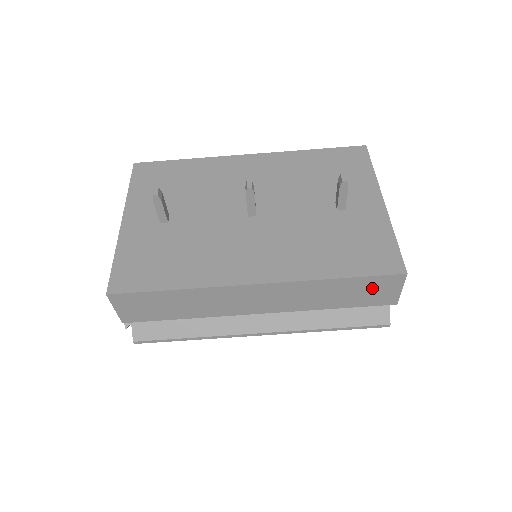
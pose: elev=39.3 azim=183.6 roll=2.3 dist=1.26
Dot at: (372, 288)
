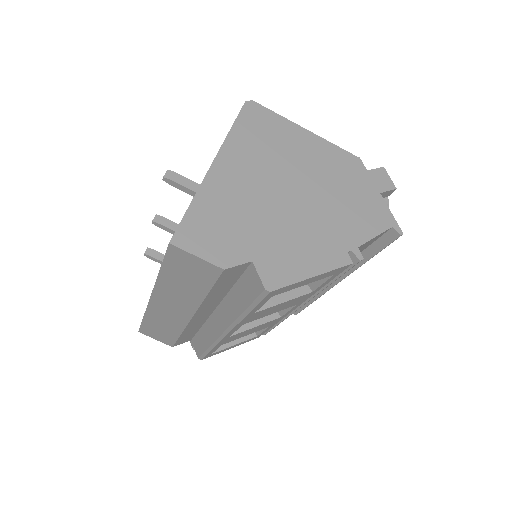
Dot at: (184, 267)
